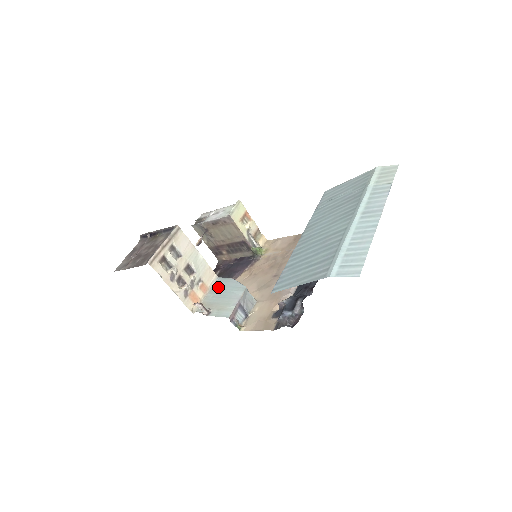
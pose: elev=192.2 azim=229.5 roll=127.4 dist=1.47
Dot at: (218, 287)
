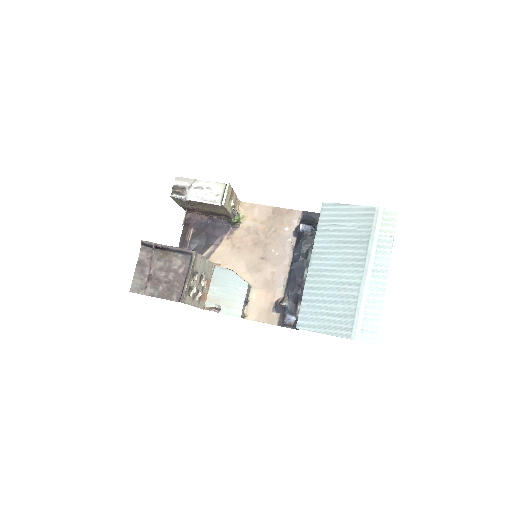
Dot at: (219, 279)
